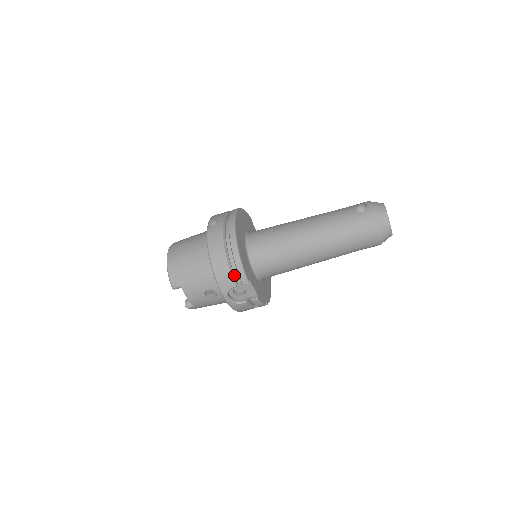
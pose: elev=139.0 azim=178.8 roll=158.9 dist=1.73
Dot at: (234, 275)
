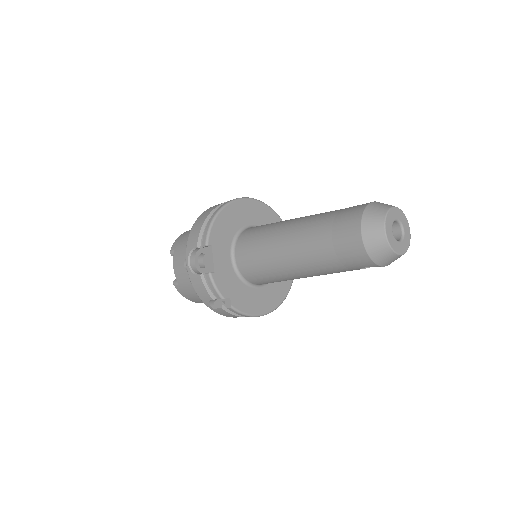
Dot at: occluded
